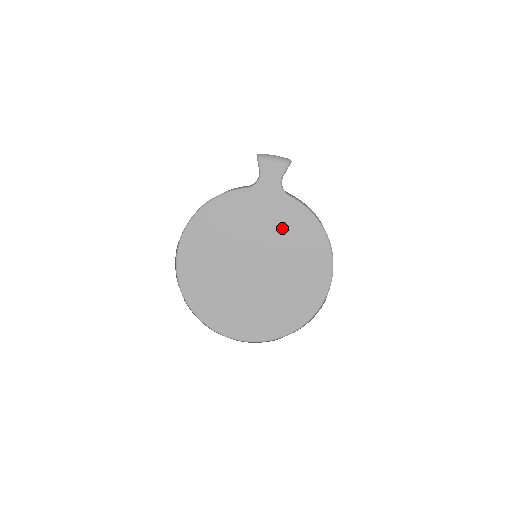
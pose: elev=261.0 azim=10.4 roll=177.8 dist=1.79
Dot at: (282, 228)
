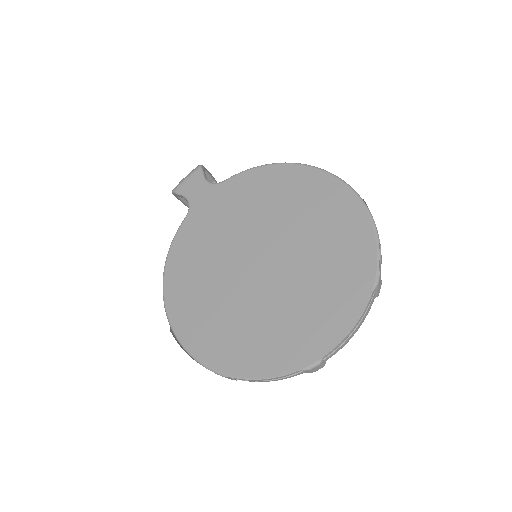
Dot at: (247, 205)
